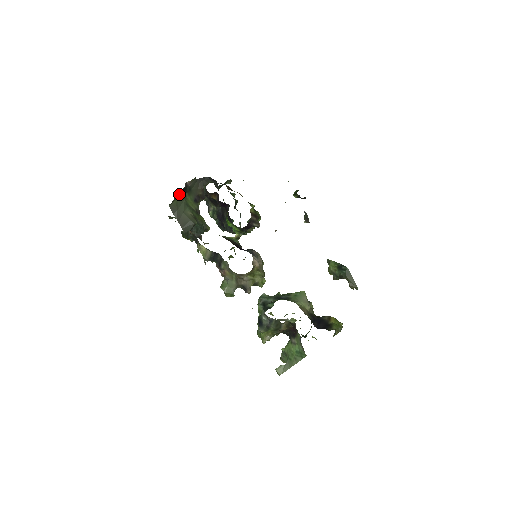
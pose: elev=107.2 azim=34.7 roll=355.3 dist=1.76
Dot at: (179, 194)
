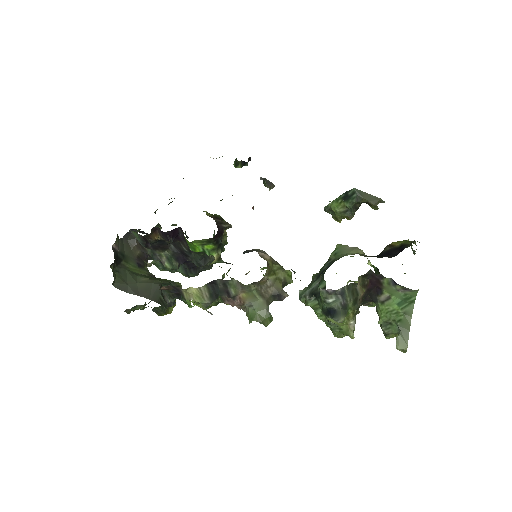
Dot at: (114, 266)
